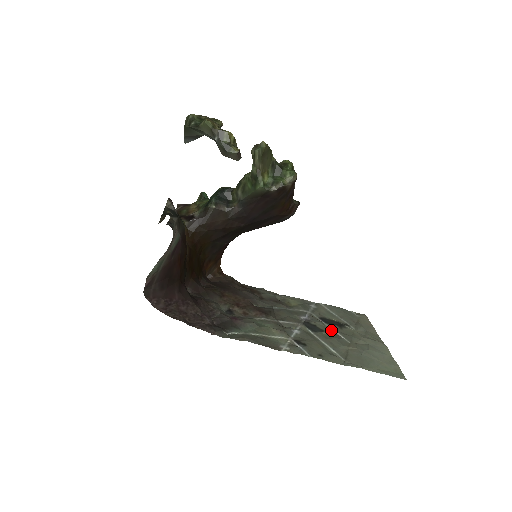
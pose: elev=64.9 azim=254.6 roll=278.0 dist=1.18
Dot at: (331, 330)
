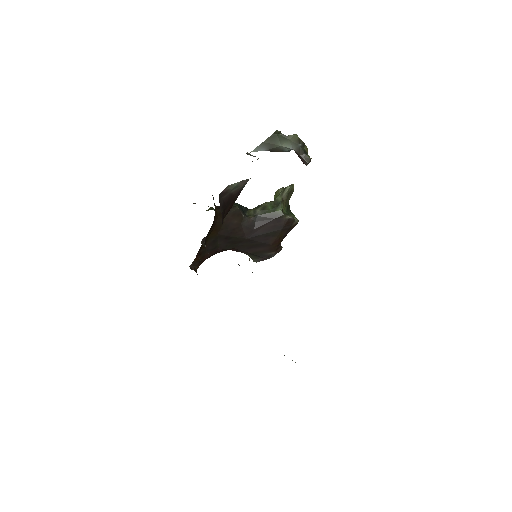
Dot at: occluded
